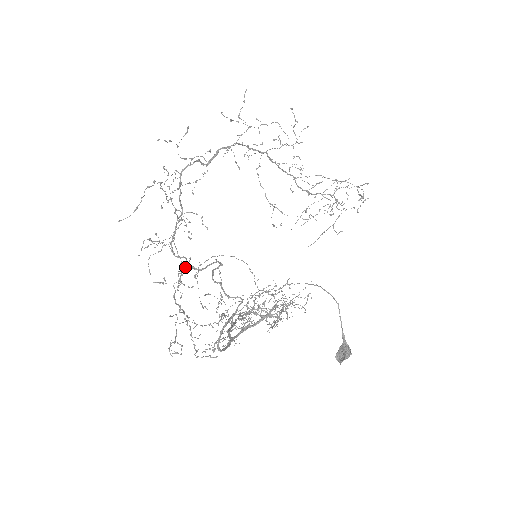
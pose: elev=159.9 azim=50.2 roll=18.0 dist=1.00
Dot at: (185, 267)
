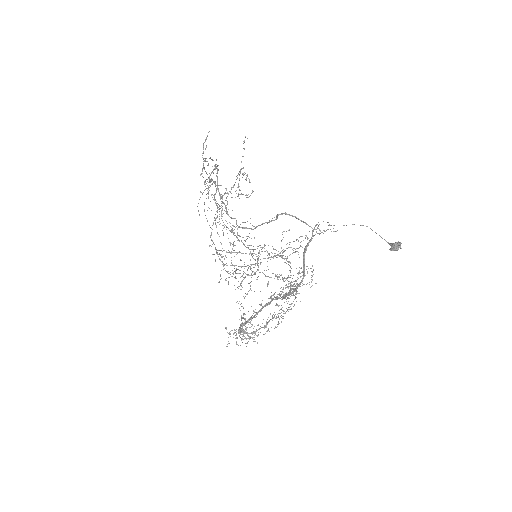
Dot at: occluded
